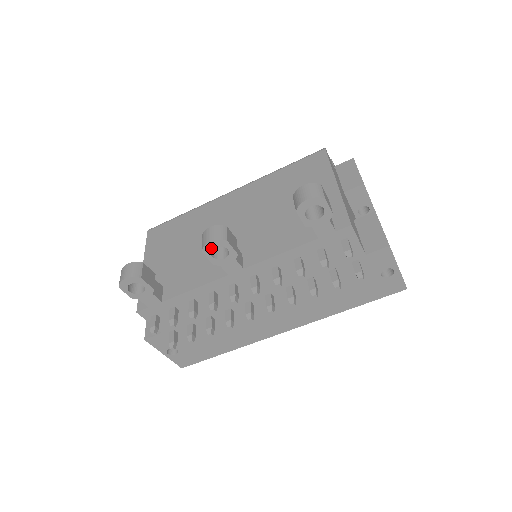
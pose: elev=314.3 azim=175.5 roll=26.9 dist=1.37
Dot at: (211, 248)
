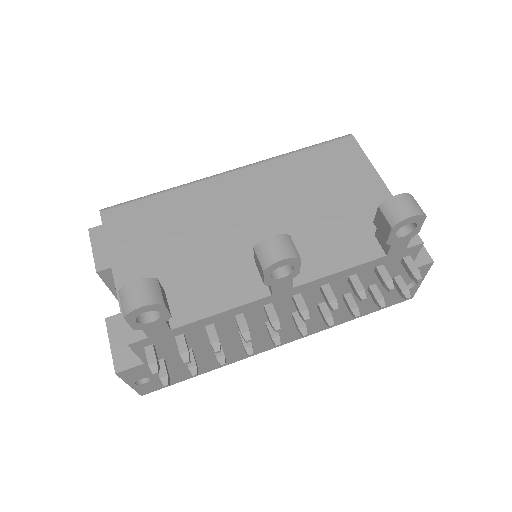
Dot at: (277, 267)
